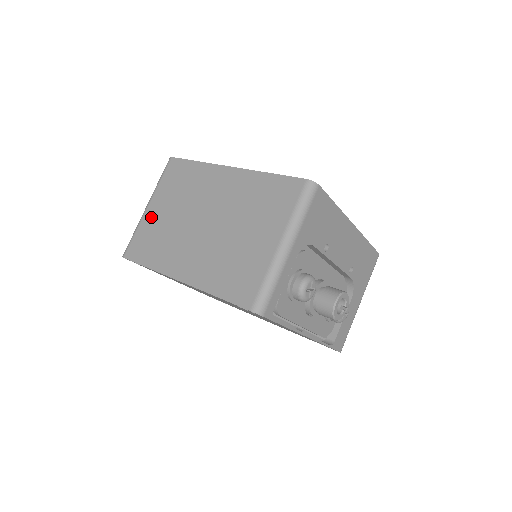
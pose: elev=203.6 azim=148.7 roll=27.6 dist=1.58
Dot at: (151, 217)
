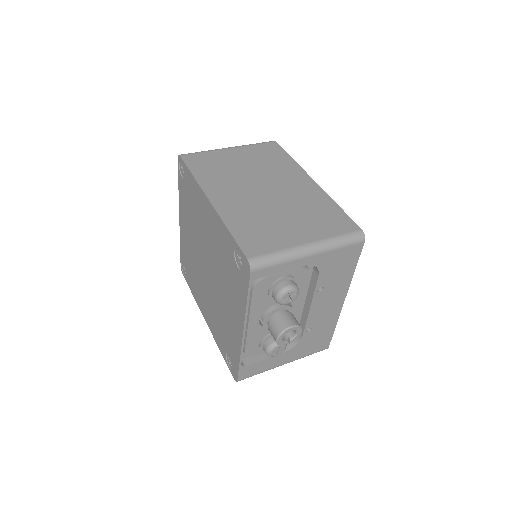
Dot at: (226, 154)
